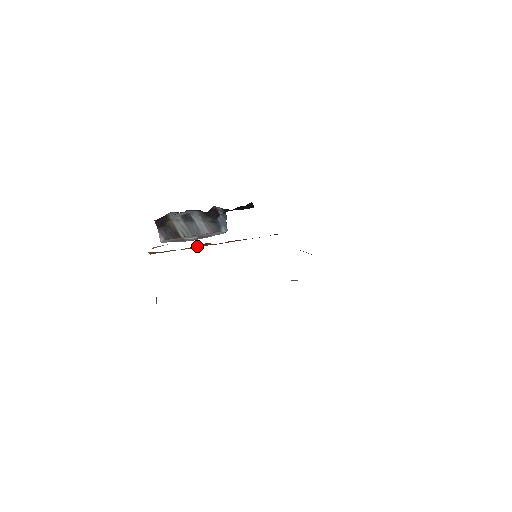
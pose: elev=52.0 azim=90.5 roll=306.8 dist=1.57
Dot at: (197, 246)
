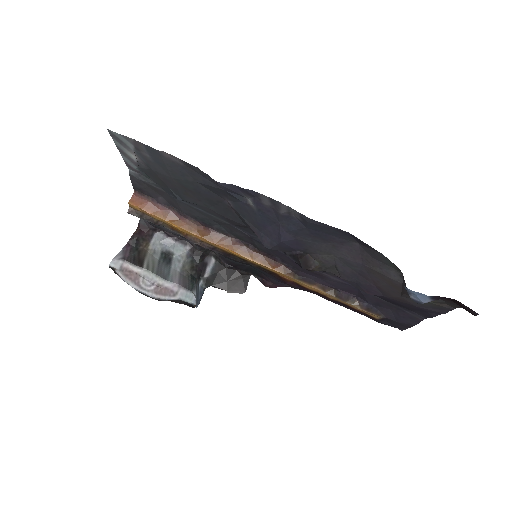
Dot at: (188, 224)
